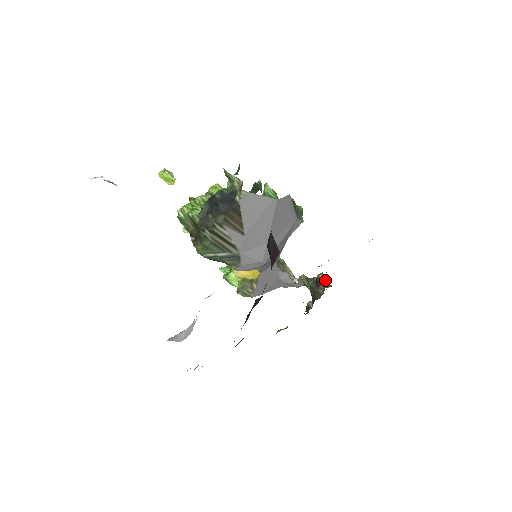
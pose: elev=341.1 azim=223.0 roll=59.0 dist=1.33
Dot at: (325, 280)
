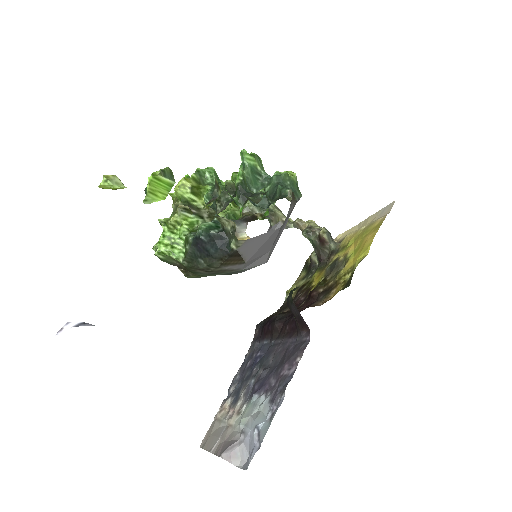
Dot at: (330, 239)
